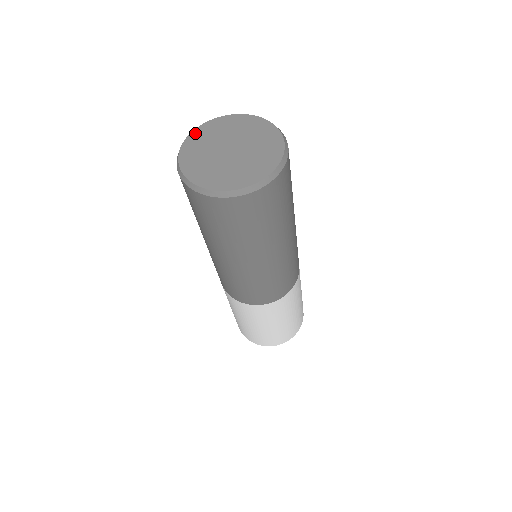
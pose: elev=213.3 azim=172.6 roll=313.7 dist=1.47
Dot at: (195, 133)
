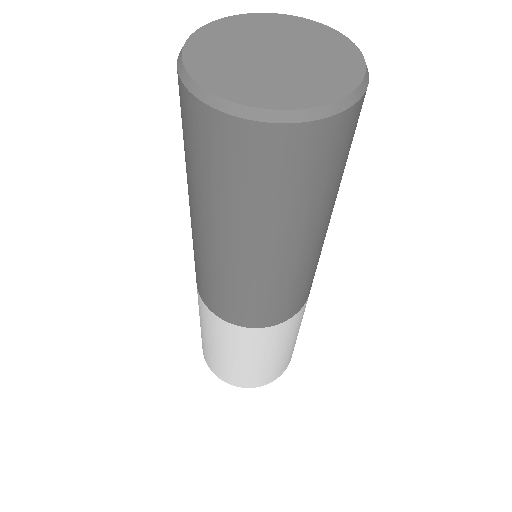
Dot at: (202, 32)
